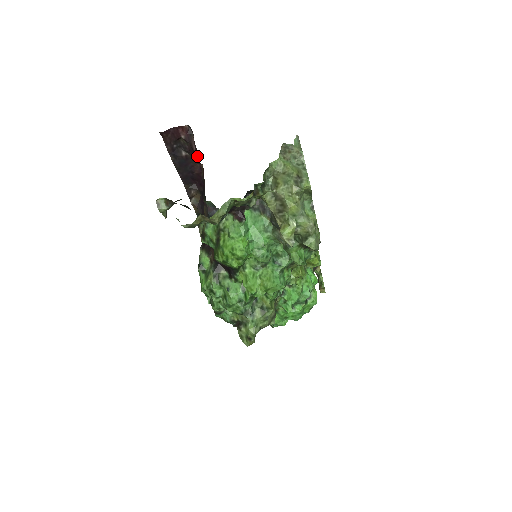
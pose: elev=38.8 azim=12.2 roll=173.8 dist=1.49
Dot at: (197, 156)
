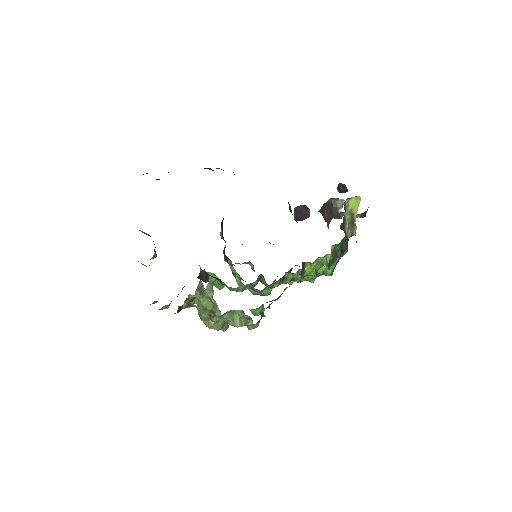
Dot at: occluded
